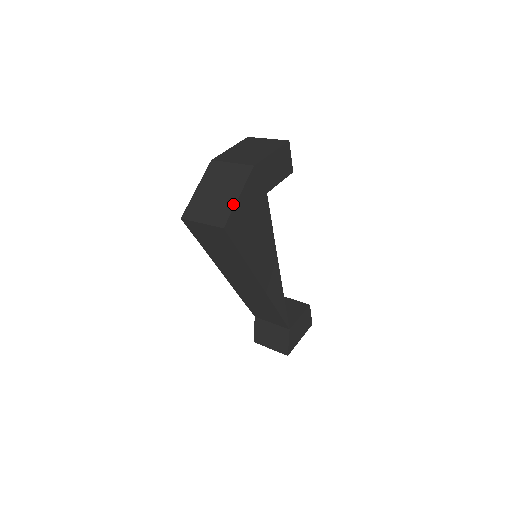
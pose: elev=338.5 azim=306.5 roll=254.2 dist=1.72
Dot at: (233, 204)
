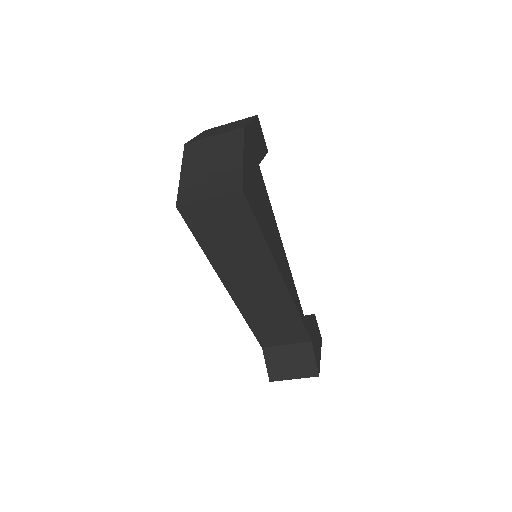
Dot at: (240, 166)
